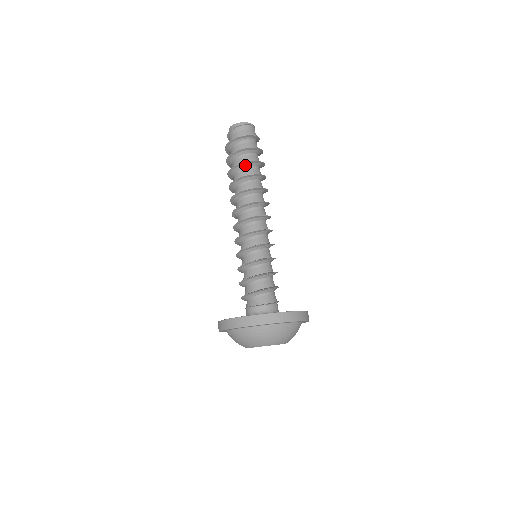
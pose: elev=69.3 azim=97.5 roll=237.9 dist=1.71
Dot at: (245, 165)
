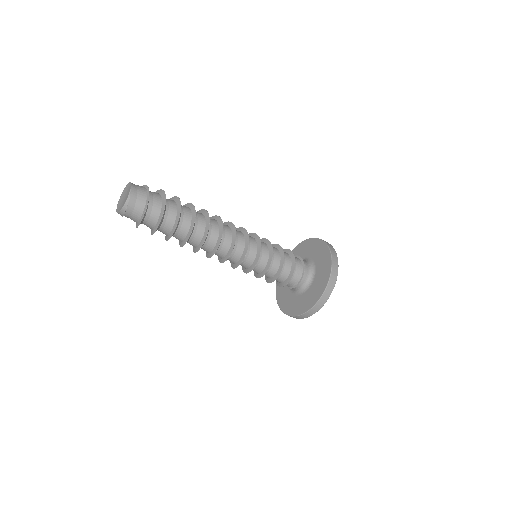
Dot at: (173, 233)
